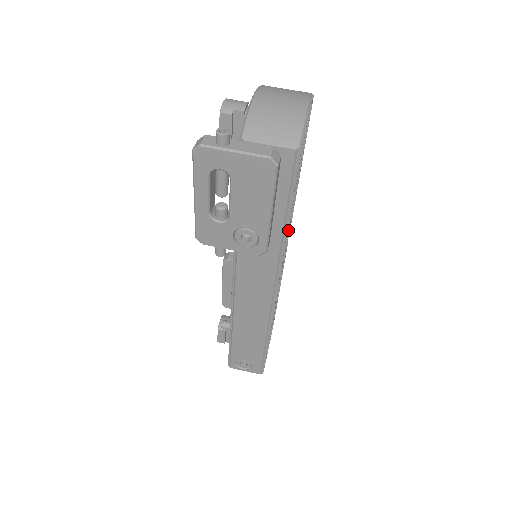
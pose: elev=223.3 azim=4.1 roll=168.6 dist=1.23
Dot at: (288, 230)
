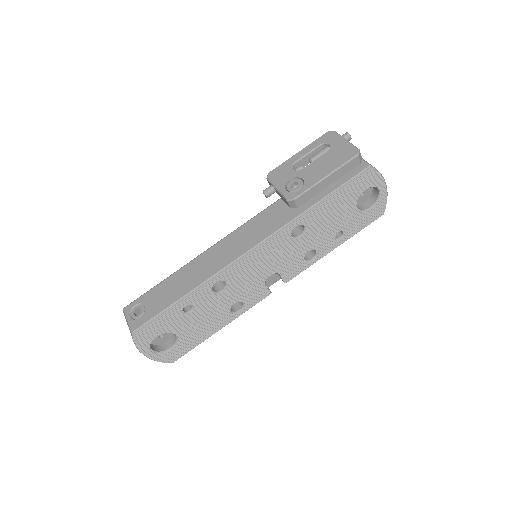
Dot at: (304, 234)
